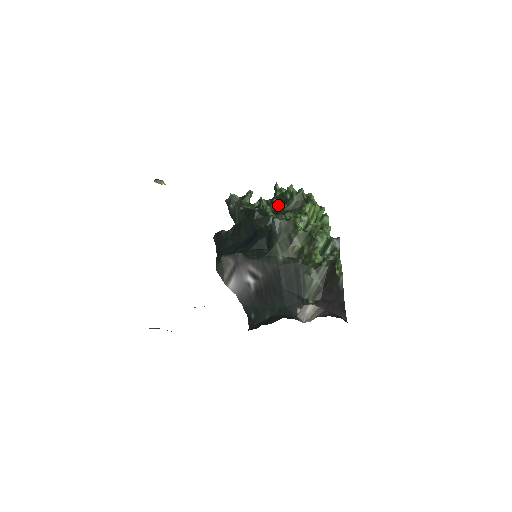
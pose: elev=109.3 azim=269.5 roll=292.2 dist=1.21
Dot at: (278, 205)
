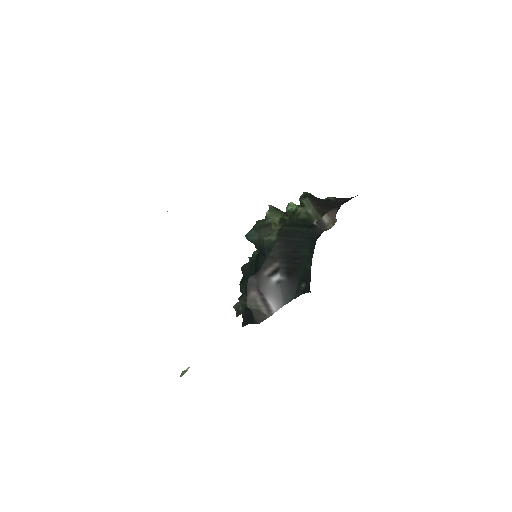
Dot at: occluded
